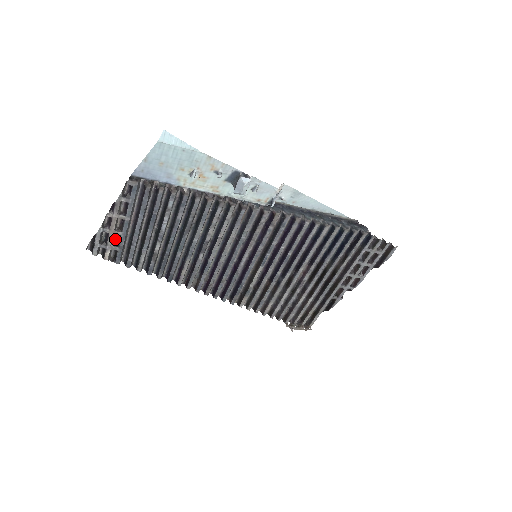
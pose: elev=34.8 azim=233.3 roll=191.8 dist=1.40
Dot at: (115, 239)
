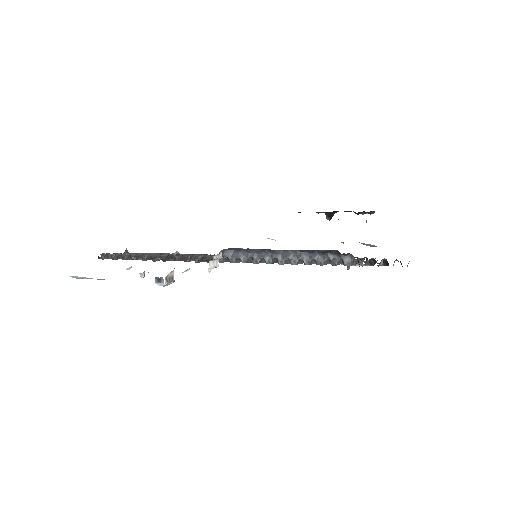
Dot at: occluded
